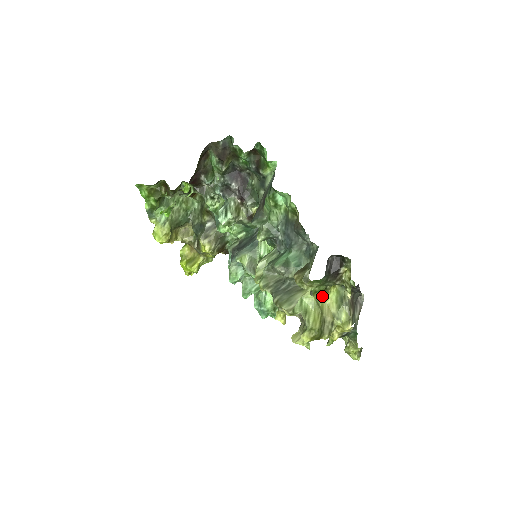
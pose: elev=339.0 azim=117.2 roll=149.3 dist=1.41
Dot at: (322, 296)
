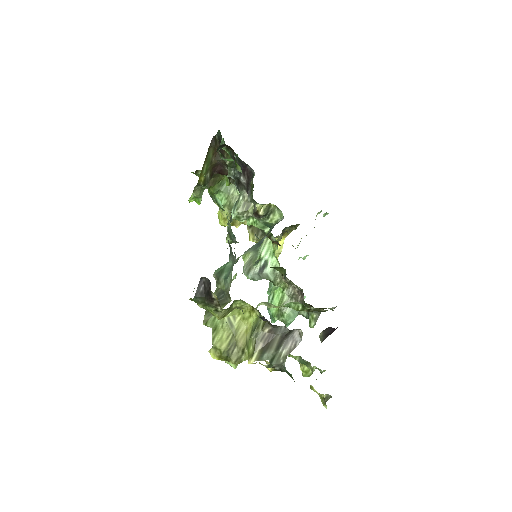
Dot at: (216, 317)
